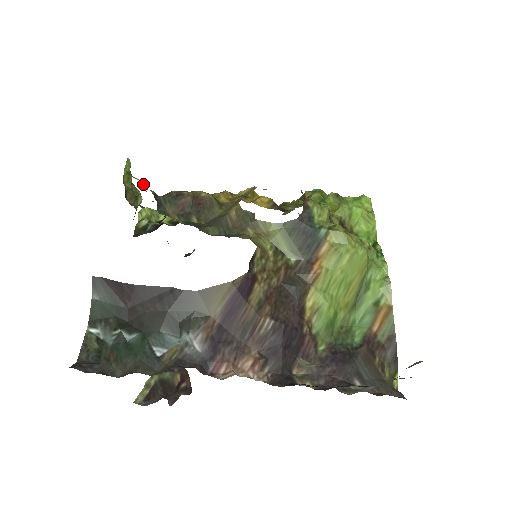
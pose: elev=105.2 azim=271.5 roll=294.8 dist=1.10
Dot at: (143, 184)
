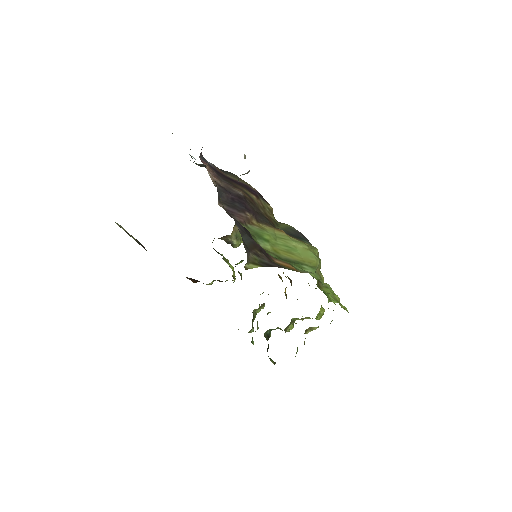
Dot at: occluded
